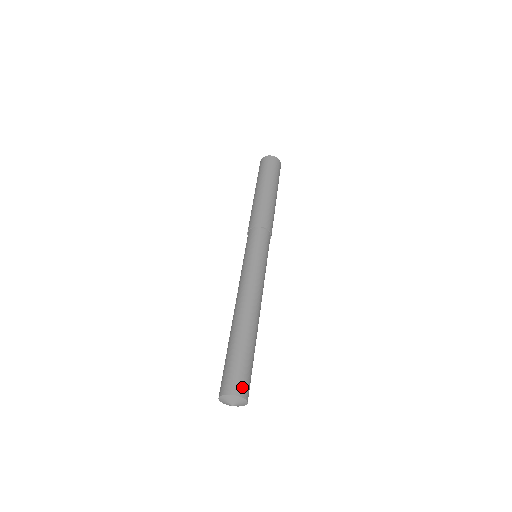
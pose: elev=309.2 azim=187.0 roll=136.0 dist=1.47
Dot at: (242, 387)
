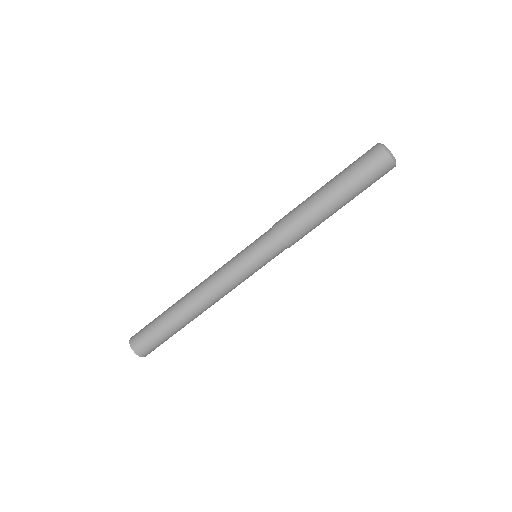
Dot at: (147, 352)
